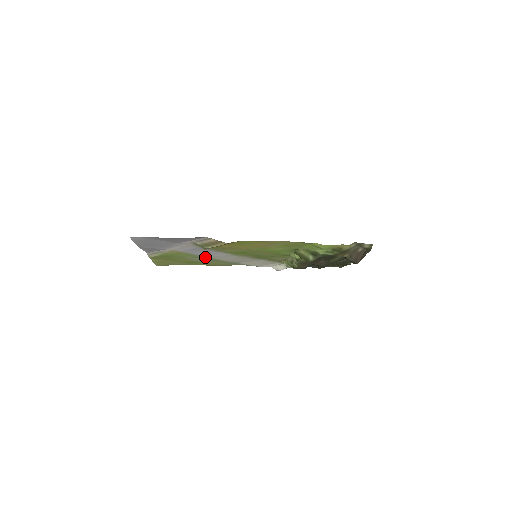
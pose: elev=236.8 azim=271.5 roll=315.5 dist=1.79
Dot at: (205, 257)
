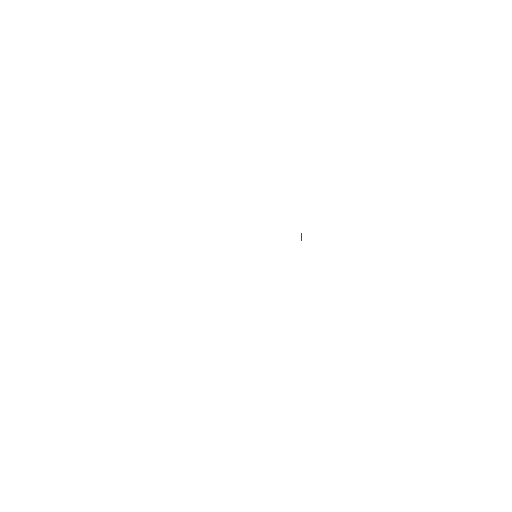
Dot at: occluded
